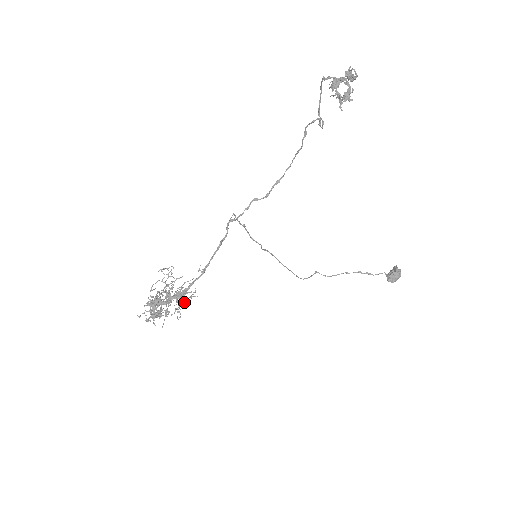
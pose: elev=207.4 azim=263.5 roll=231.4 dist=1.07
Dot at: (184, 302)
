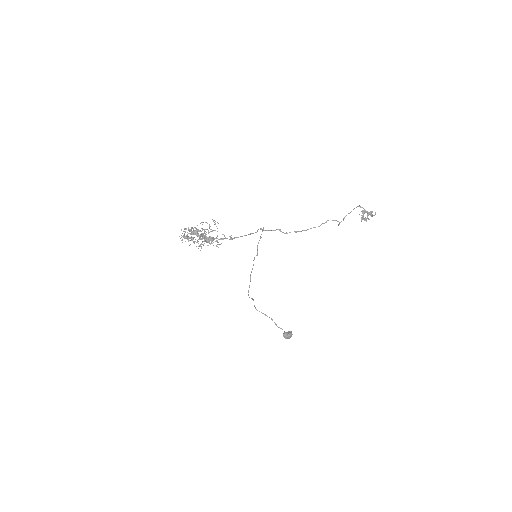
Dot at: occluded
